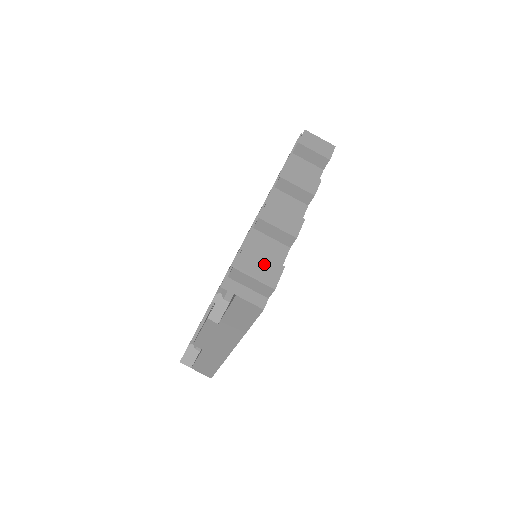
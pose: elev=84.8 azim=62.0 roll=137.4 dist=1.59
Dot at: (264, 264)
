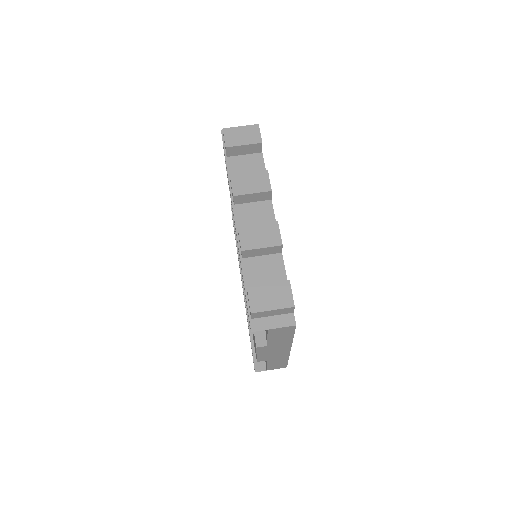
Dot at: (272, 291)
